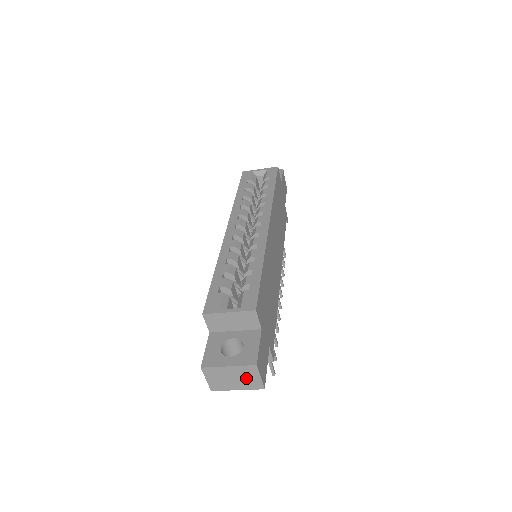
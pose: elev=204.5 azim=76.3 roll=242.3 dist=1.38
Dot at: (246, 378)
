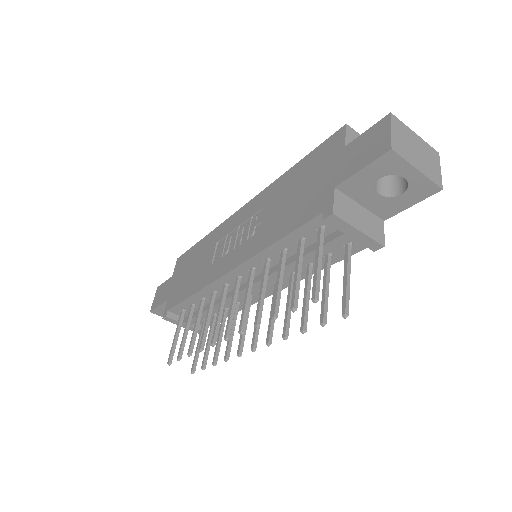
Dot at: (428, 161)
